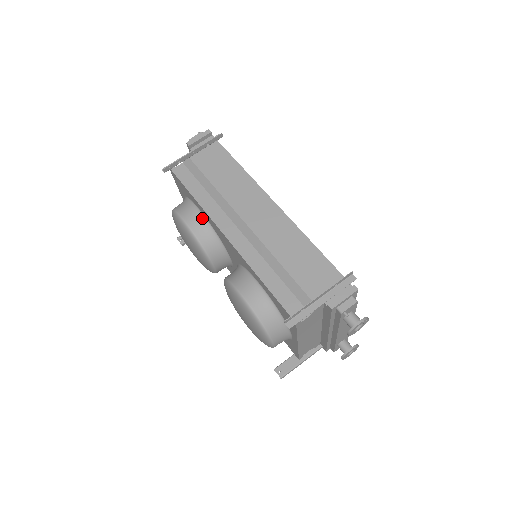
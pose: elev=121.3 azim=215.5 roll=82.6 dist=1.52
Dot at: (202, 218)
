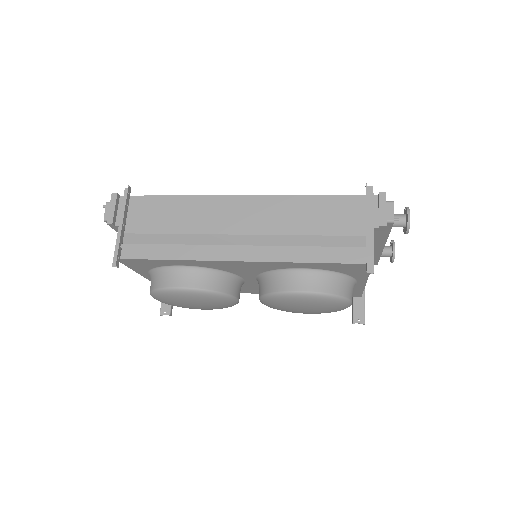
Dot at: (192, 270)
